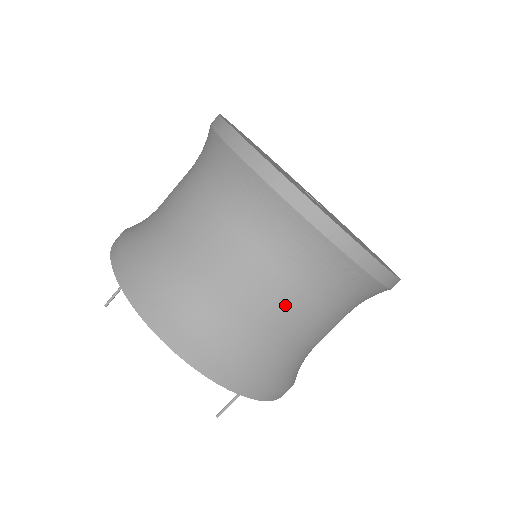
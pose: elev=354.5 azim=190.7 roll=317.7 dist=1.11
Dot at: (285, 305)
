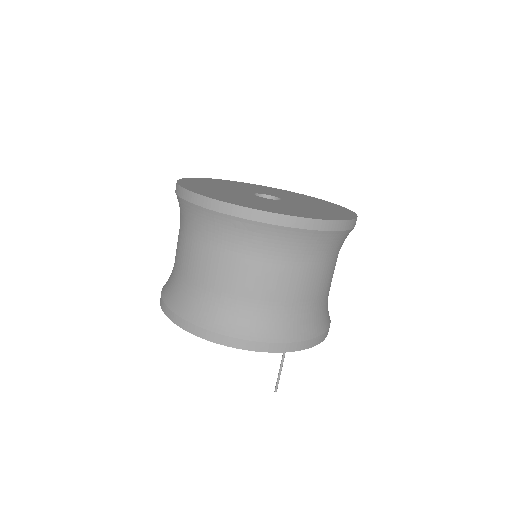
Dot at: (224, 269)
